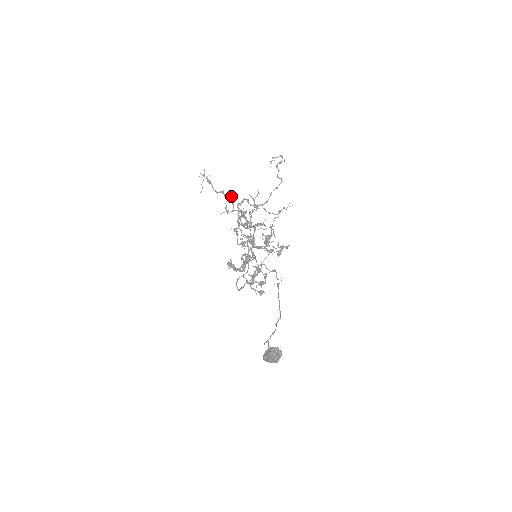
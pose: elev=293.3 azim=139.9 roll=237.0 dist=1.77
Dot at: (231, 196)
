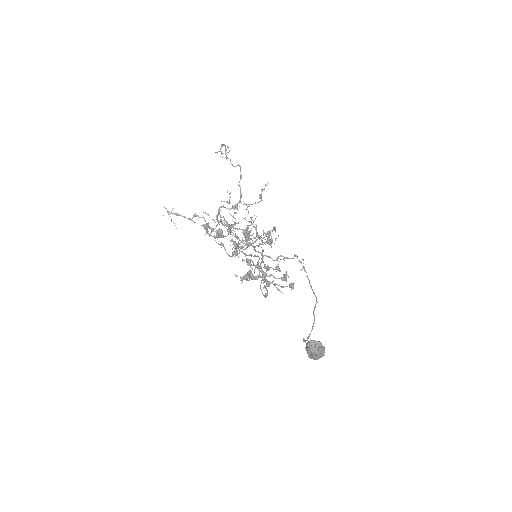
Dot at: occluded
